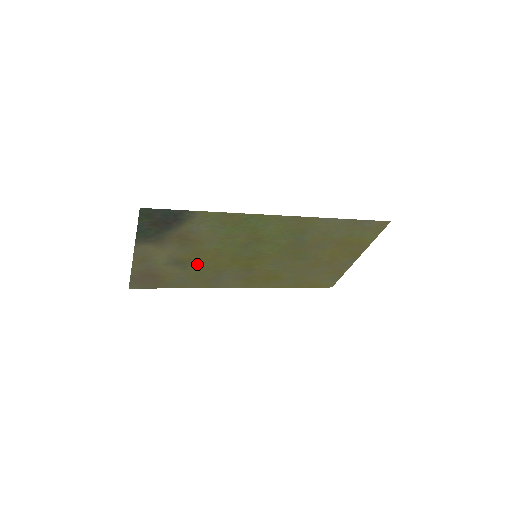
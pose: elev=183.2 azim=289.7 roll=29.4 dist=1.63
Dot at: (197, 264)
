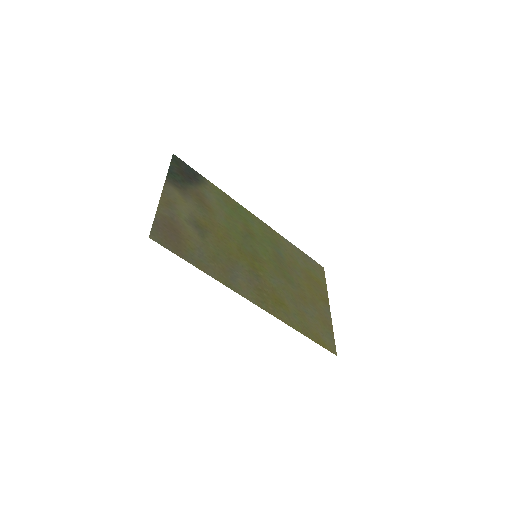
Dot at: (213, 239)
